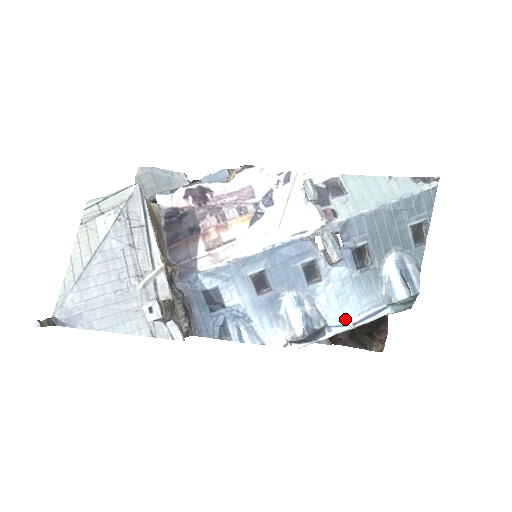
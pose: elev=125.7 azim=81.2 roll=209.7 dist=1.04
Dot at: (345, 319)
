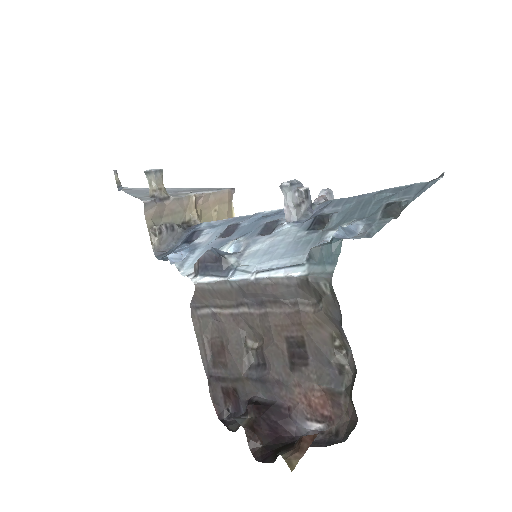
Dot at: (255, 267)
